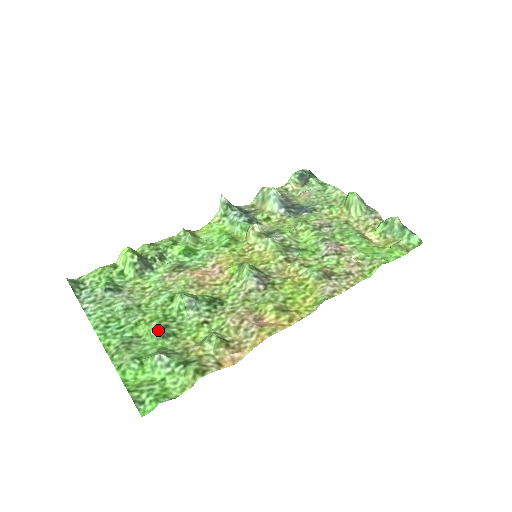
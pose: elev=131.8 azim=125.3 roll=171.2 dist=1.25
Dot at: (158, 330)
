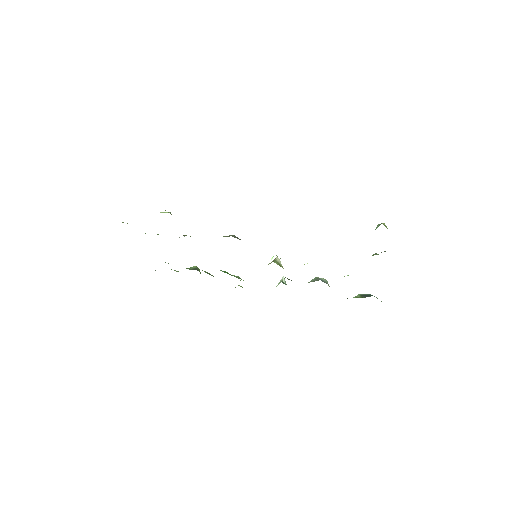
Dot at: occluded
